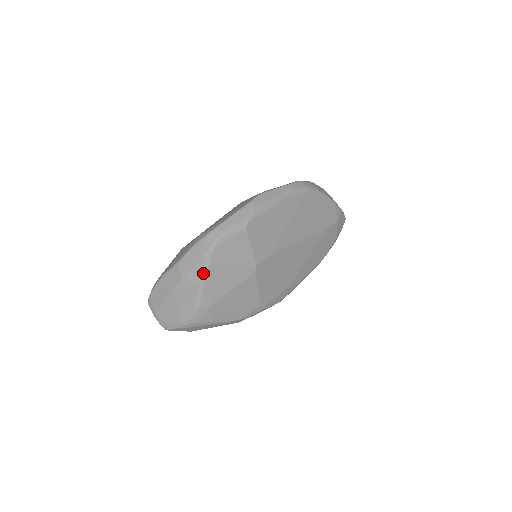
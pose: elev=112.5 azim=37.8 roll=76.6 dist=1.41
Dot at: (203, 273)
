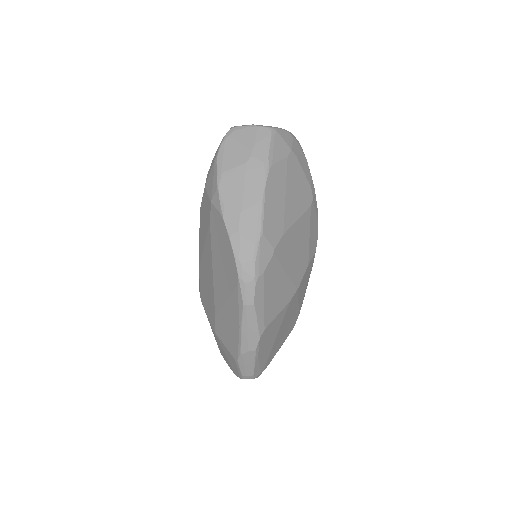
Dot at: occluded
